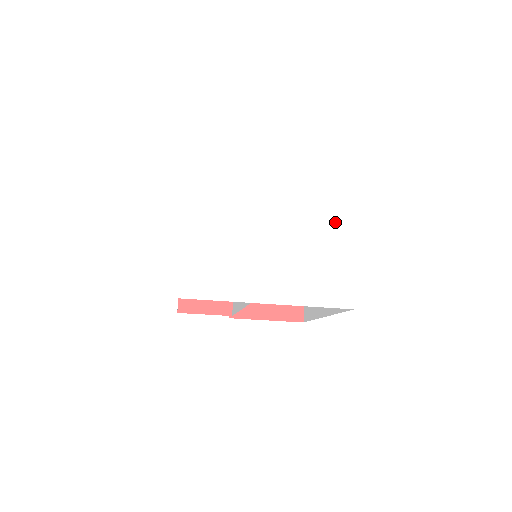
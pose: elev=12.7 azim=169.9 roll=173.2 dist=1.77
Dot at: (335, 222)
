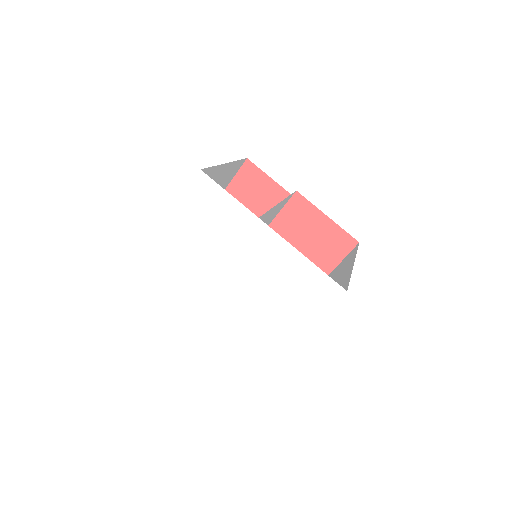
Dot at: (300, 308)
